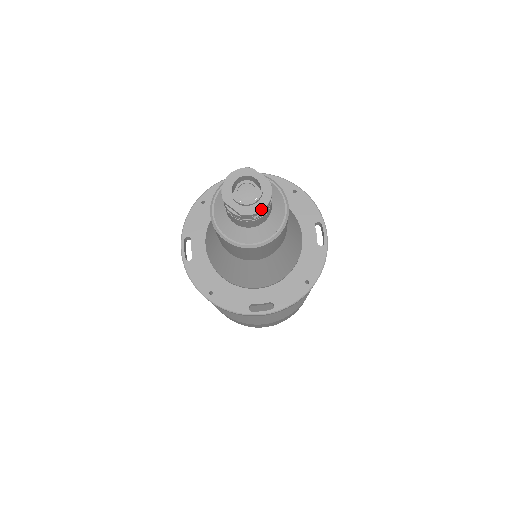
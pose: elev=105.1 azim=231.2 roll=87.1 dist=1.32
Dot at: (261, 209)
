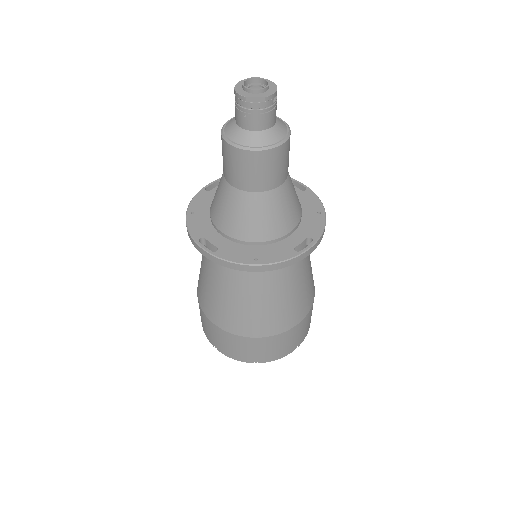
Dot at: (275, 90)
